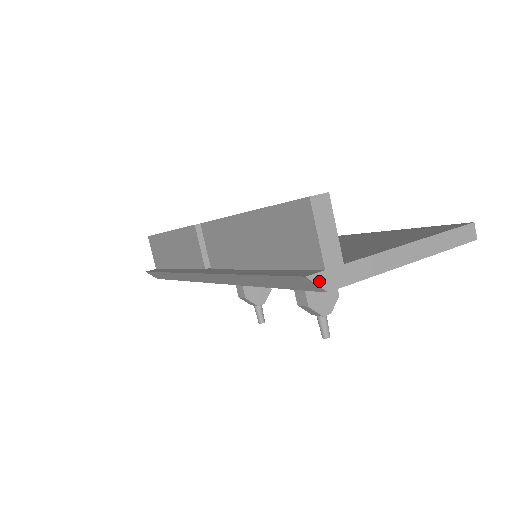
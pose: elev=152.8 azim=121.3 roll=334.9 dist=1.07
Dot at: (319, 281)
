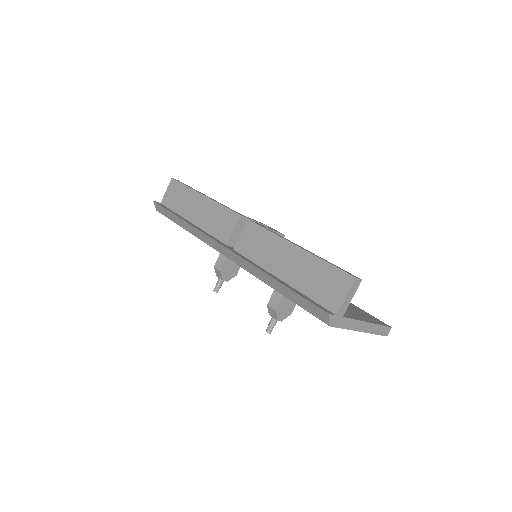
Dot at: (331, 319)
